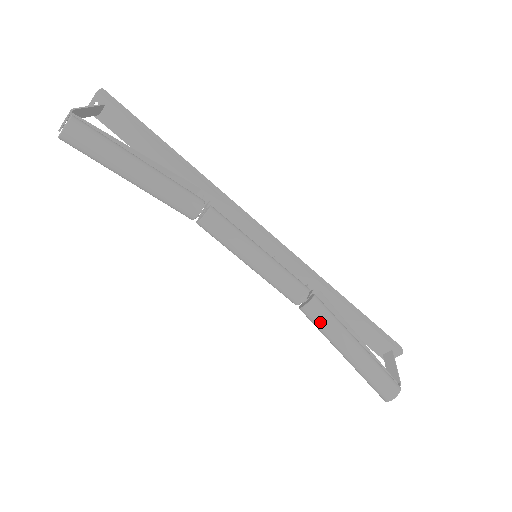
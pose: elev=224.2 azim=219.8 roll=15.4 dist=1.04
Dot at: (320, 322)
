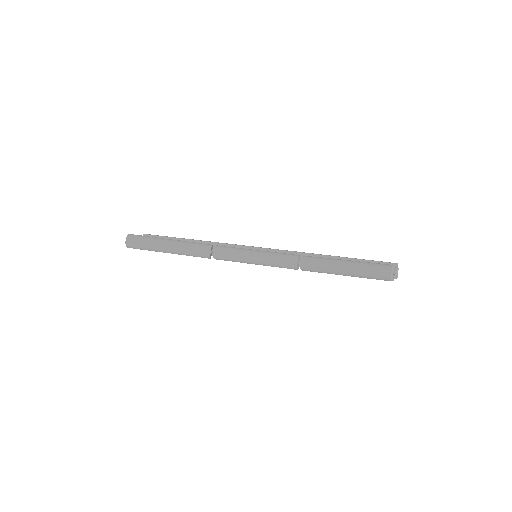
Dot at: (314, 264)
